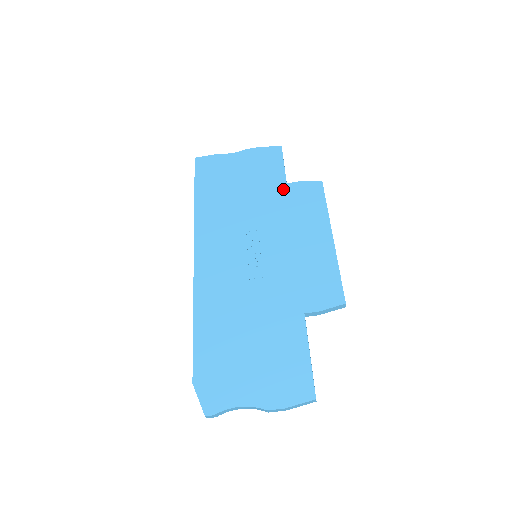
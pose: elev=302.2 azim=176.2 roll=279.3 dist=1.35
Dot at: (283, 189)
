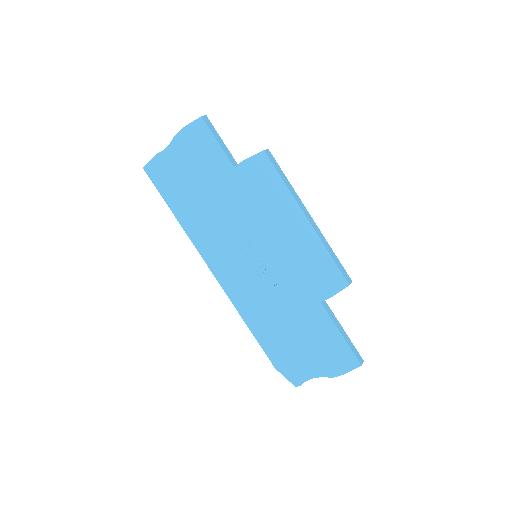
Dot at: (235, 177)
